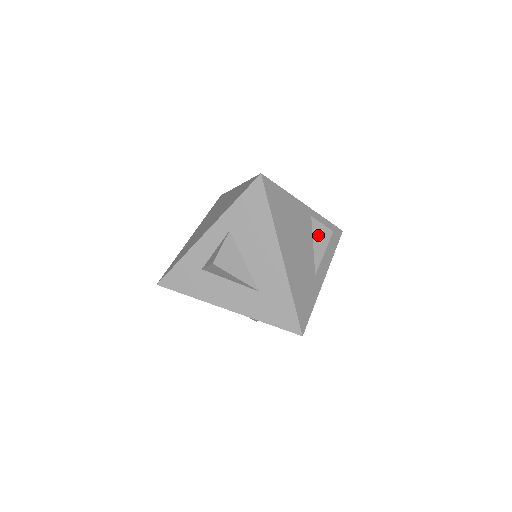
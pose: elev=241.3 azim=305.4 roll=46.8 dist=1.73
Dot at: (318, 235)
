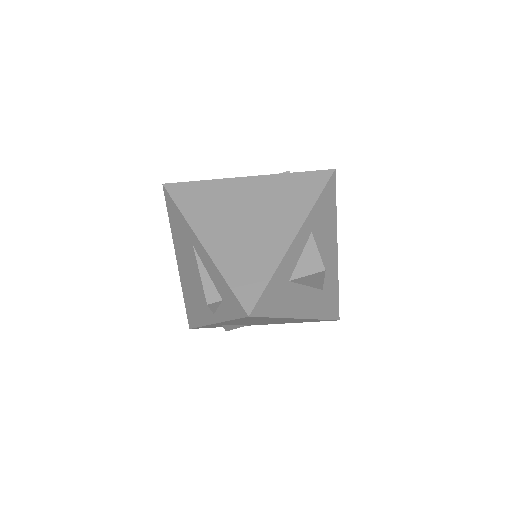
Dot at: occluded
